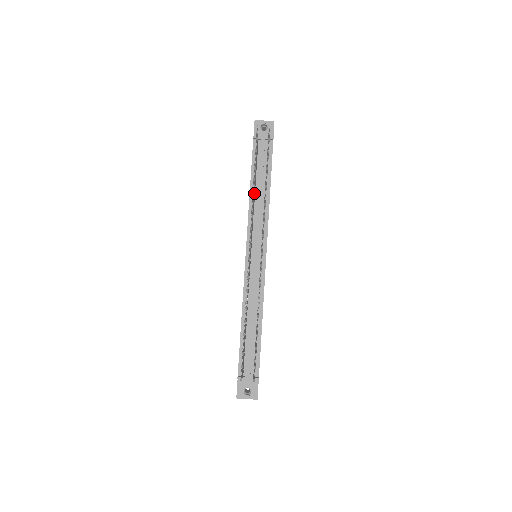
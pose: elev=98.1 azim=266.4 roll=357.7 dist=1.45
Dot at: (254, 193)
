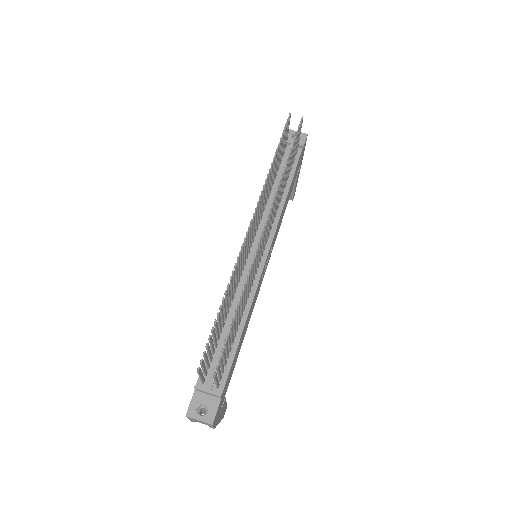
Dot at: (270, 181)
